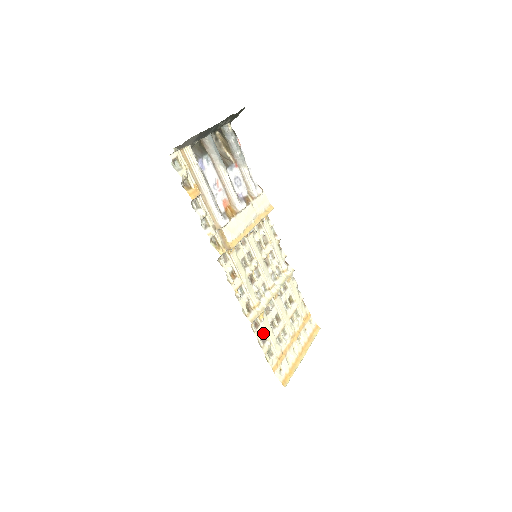
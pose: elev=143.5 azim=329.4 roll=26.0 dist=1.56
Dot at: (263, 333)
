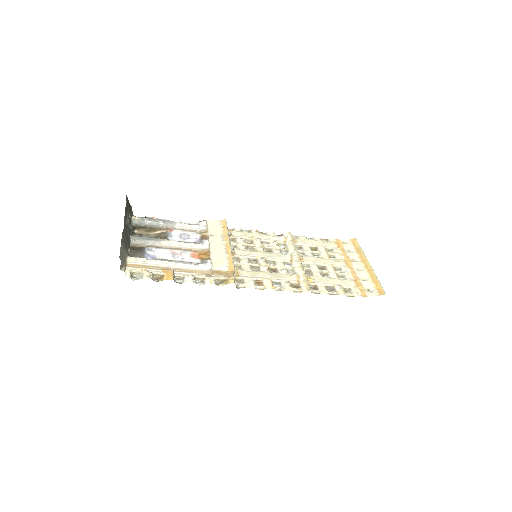
Dot at: (326, 287)
